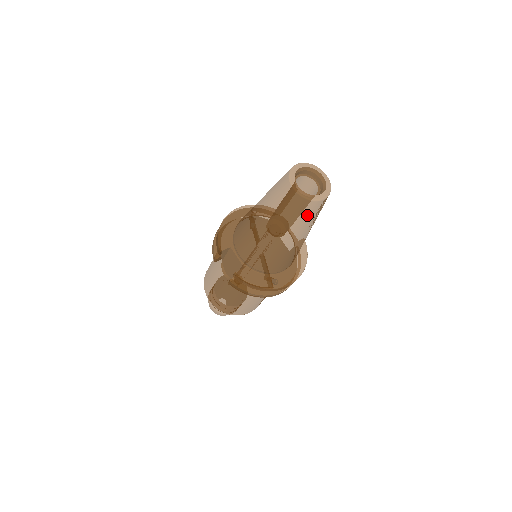
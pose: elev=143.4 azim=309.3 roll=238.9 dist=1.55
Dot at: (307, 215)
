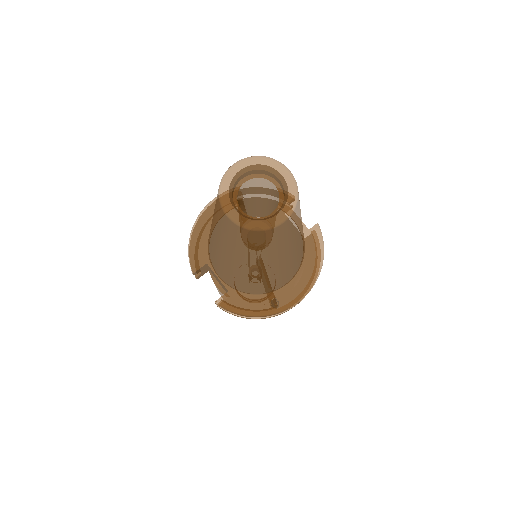
Dot at: (268, 244)
